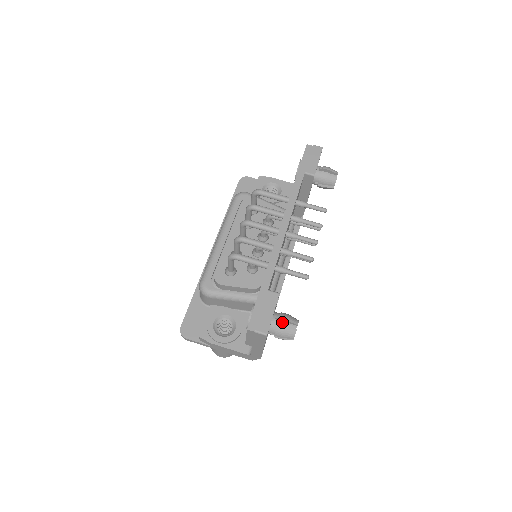
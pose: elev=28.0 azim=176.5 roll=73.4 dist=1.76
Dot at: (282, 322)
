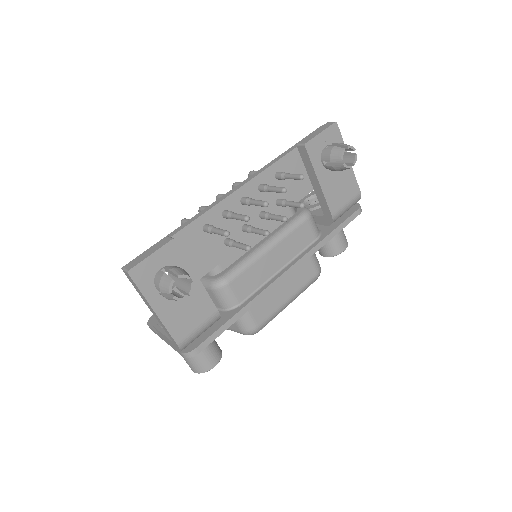
Dot at: (182, 283)
